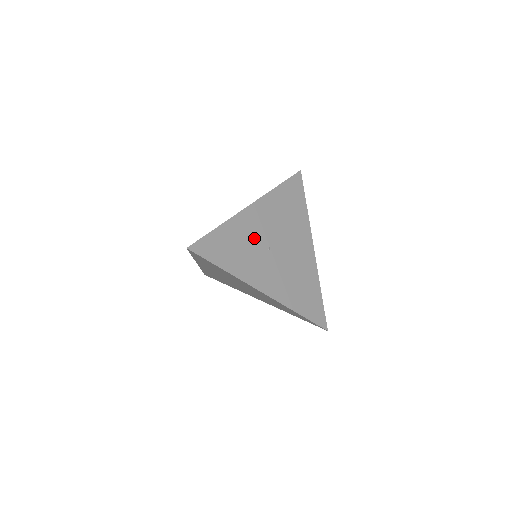
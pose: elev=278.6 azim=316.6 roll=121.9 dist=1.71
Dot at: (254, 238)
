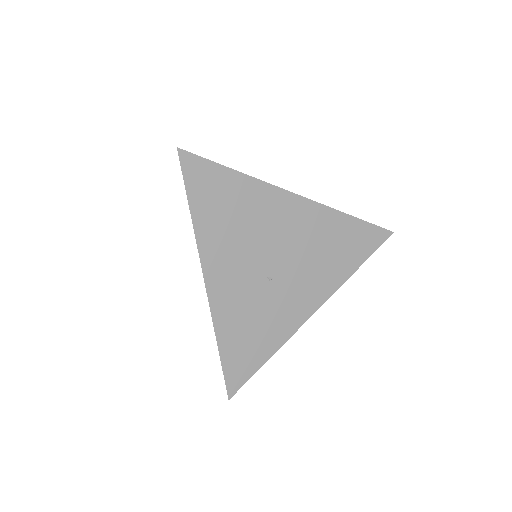
Dot at: (249, 297)
